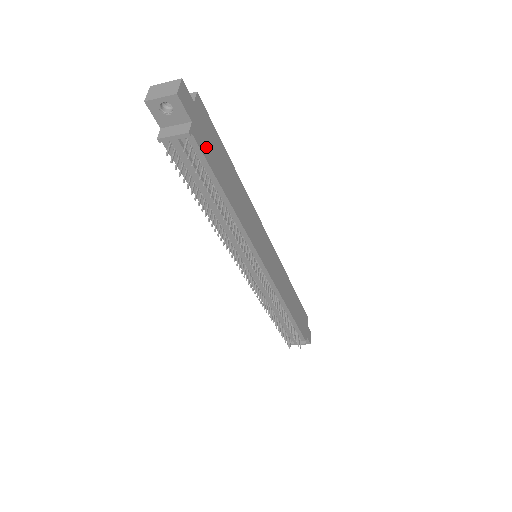
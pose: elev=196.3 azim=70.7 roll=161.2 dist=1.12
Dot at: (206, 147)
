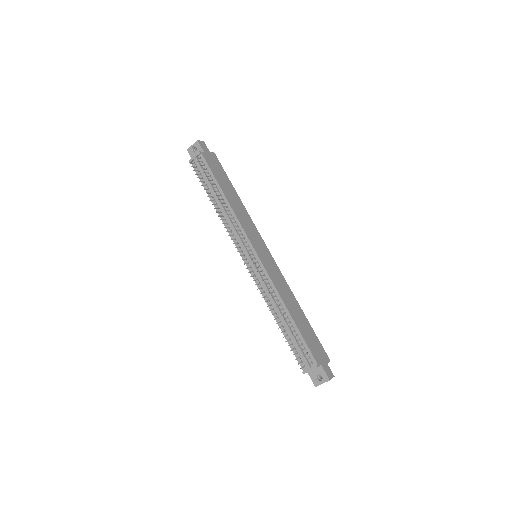
Dot at: (212, 166)
